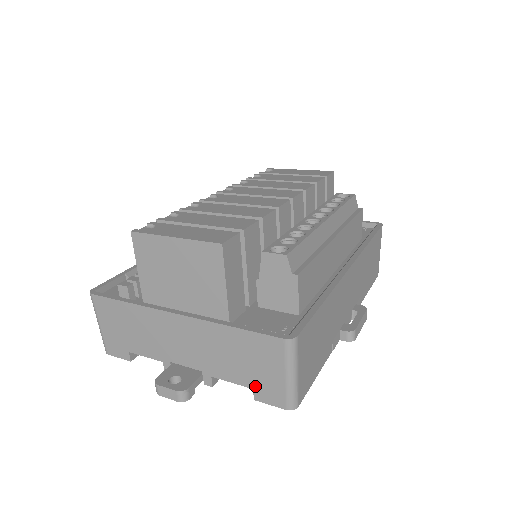
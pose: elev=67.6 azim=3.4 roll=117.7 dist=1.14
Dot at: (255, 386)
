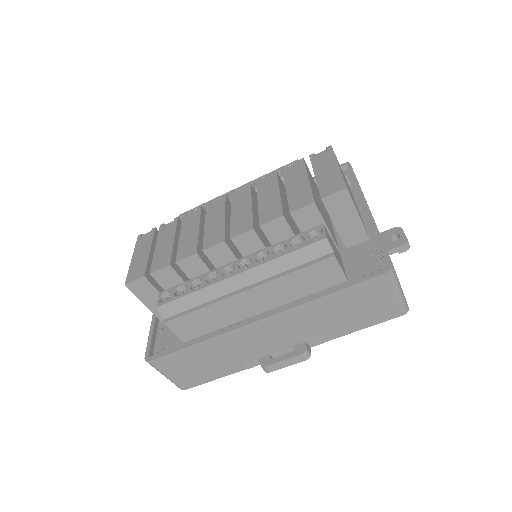
Dot at: occluded
